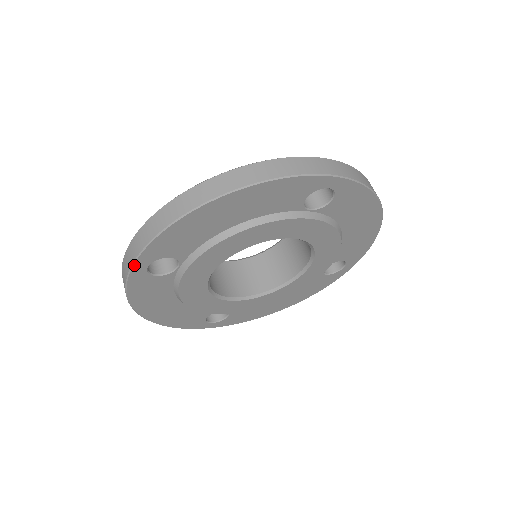
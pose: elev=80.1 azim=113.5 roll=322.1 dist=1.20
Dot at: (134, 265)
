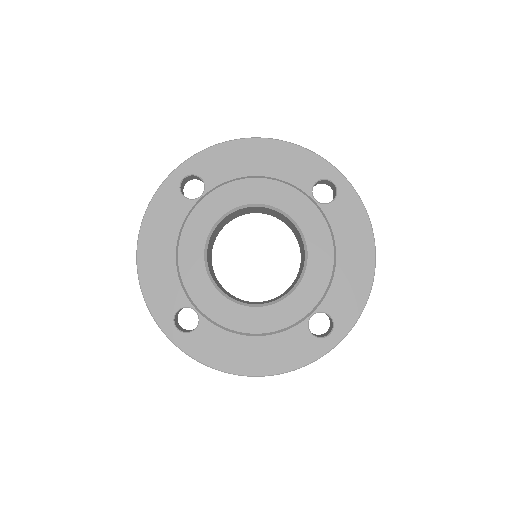
Dot at: (178, 168)
